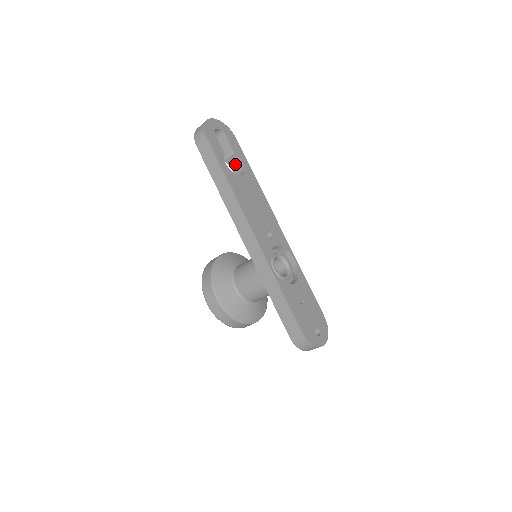
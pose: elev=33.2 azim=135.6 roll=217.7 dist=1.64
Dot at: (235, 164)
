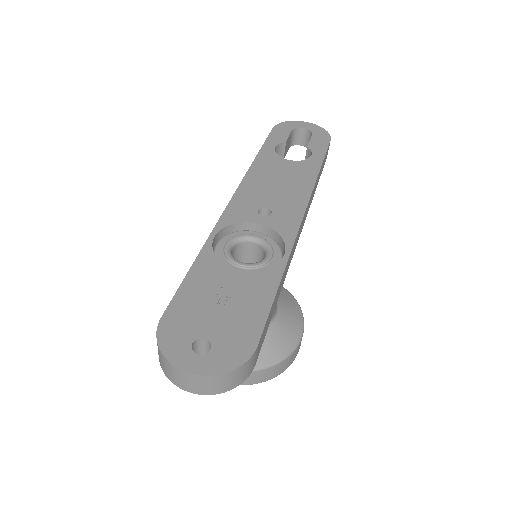
Dot at: occluded
